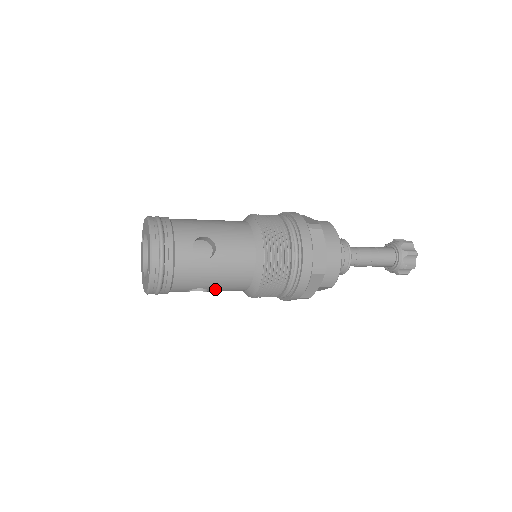
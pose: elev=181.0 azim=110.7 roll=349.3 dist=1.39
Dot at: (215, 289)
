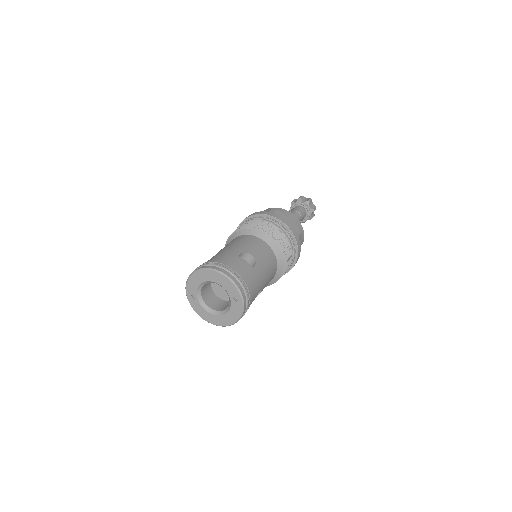
Dot at: (264, 287)
